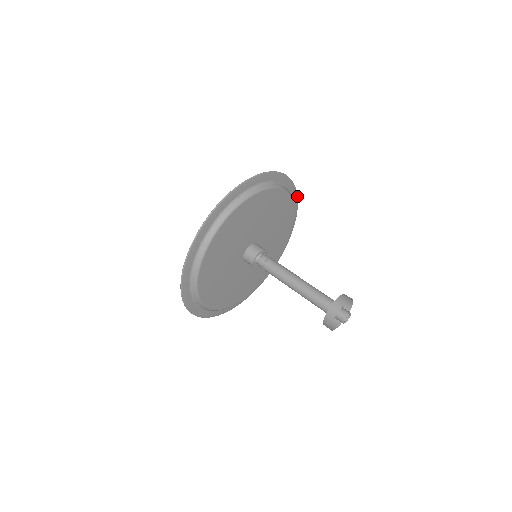
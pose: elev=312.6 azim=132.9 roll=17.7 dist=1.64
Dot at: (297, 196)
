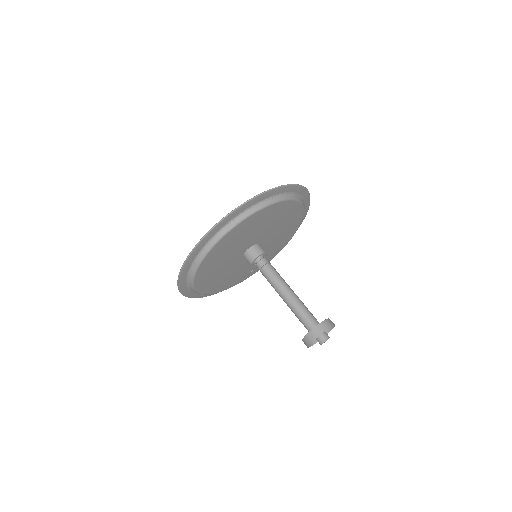
Dot at: (308, 208)
